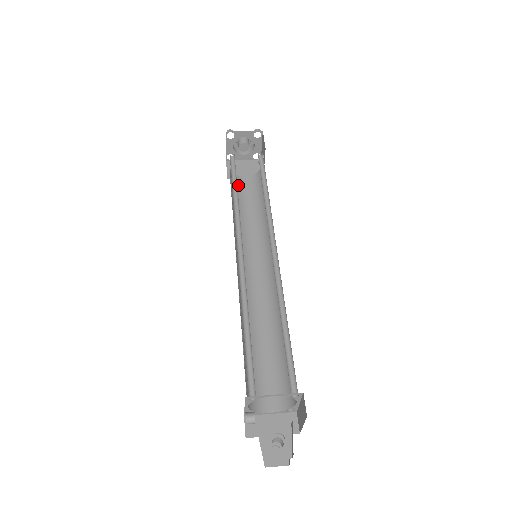
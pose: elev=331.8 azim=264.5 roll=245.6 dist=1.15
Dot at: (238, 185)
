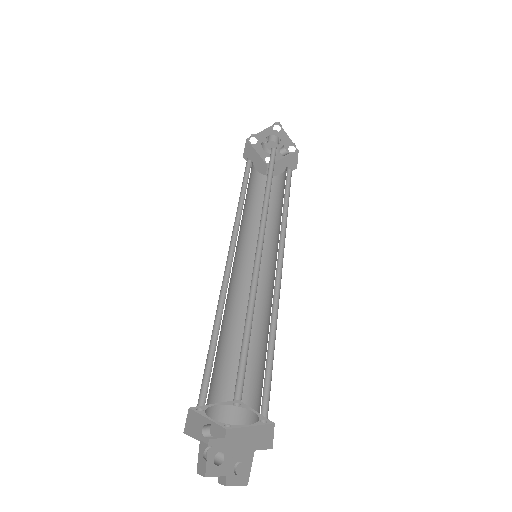
Dot at: occluded
